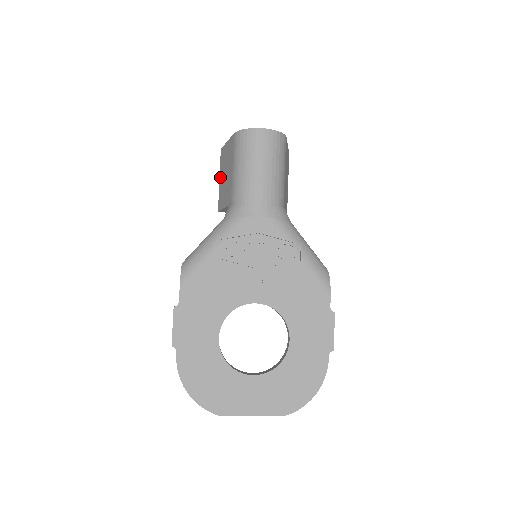
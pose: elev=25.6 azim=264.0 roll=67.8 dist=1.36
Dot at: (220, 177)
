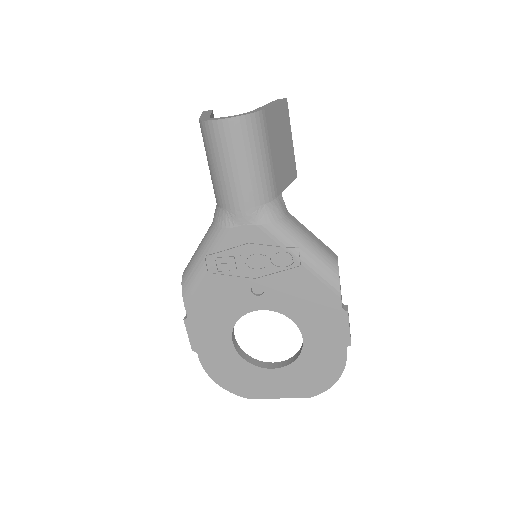
Dot at: occluded
